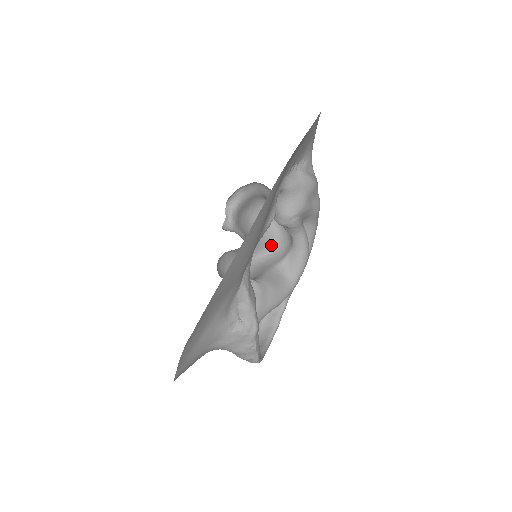
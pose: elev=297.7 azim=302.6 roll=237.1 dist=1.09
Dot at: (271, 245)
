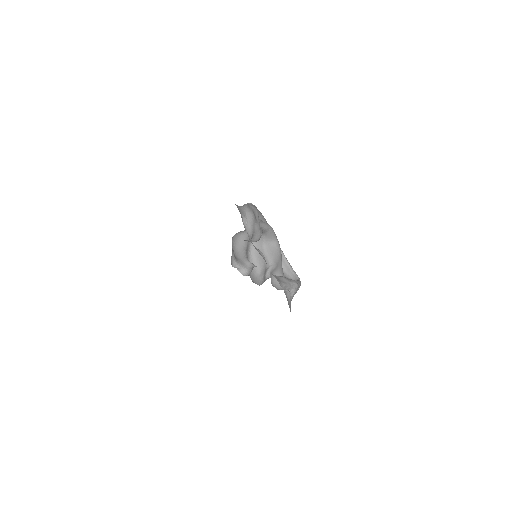
Dot at: occluded
